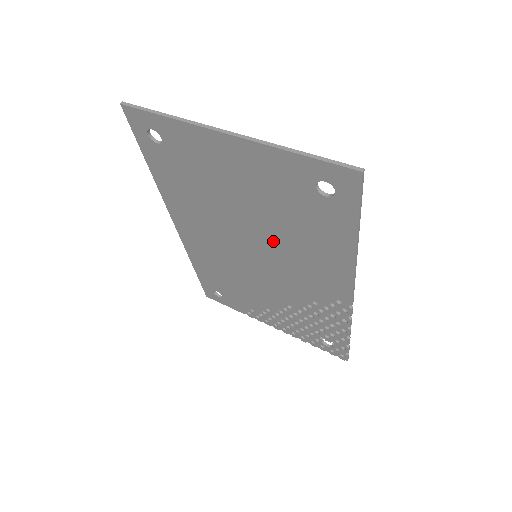
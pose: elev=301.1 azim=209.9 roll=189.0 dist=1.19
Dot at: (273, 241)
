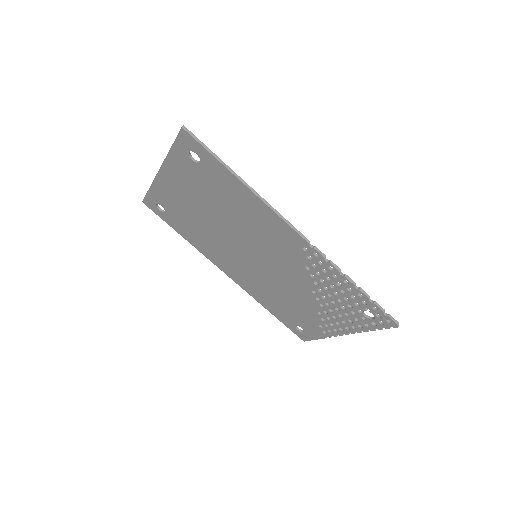
Dot at: (239, 229)
